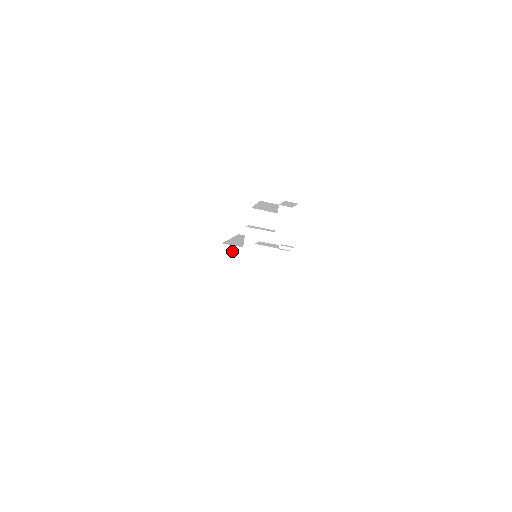
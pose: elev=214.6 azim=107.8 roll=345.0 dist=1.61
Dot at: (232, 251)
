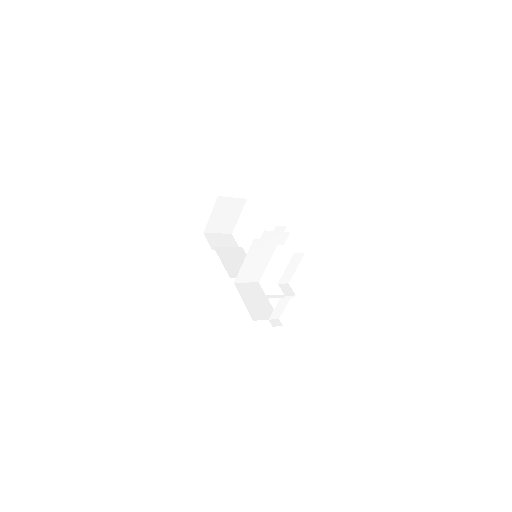
Dot at: (226, 202)
